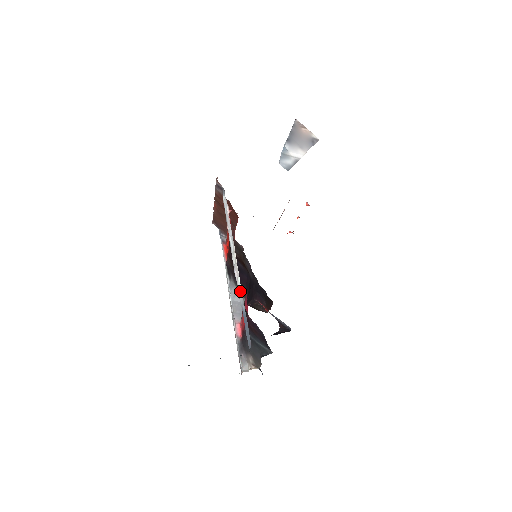
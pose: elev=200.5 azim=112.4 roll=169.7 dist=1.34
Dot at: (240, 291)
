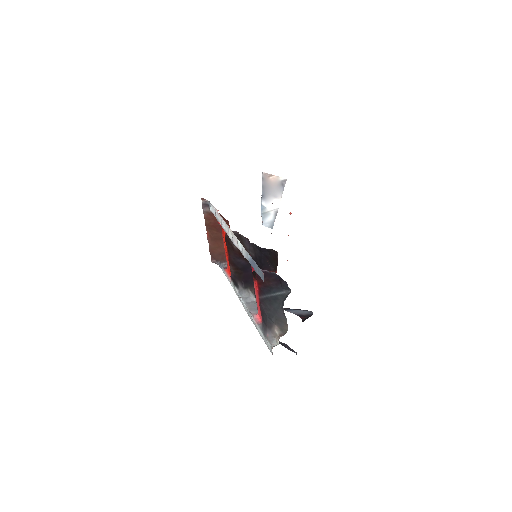
Dot at: (242, 249)
